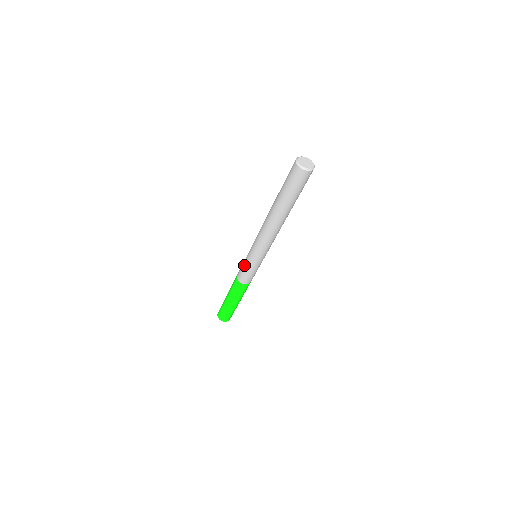
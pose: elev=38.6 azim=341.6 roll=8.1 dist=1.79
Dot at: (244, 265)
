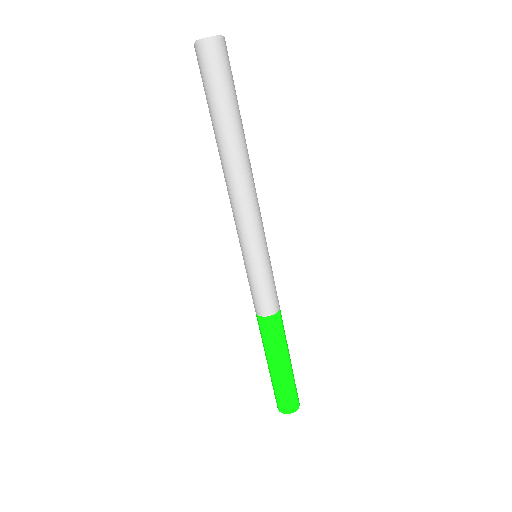
Dot at: (254, 283)
